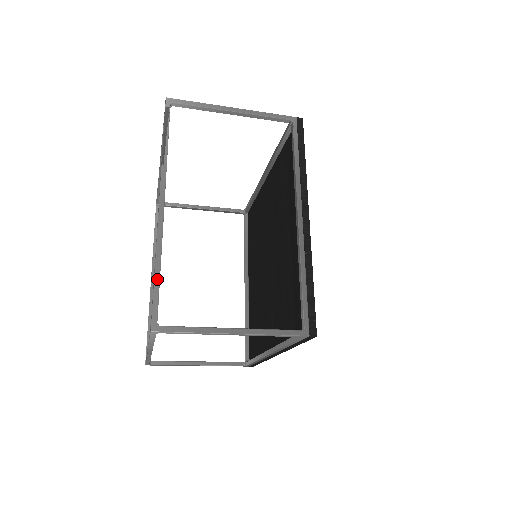
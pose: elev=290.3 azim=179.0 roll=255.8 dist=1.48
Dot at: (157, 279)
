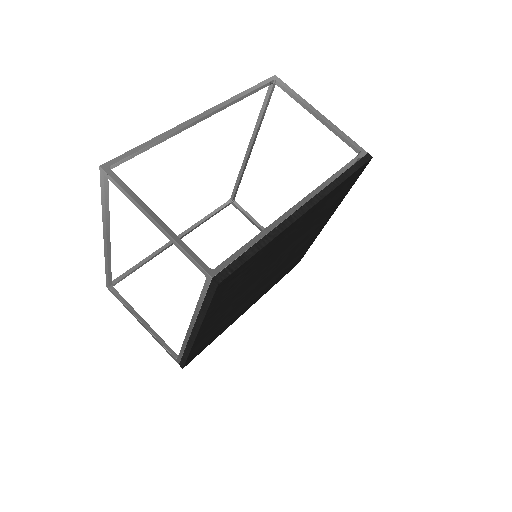
Dot at: (143, 146)
